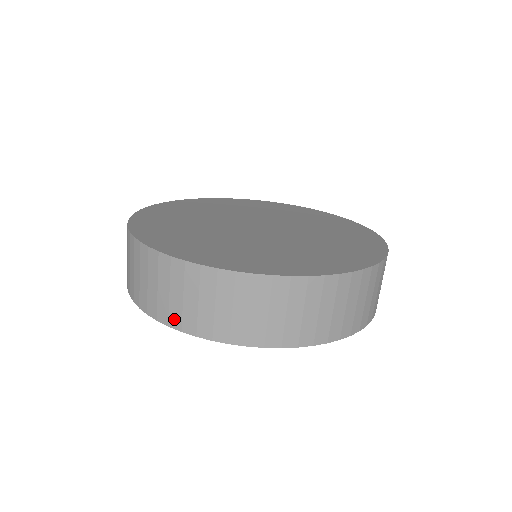
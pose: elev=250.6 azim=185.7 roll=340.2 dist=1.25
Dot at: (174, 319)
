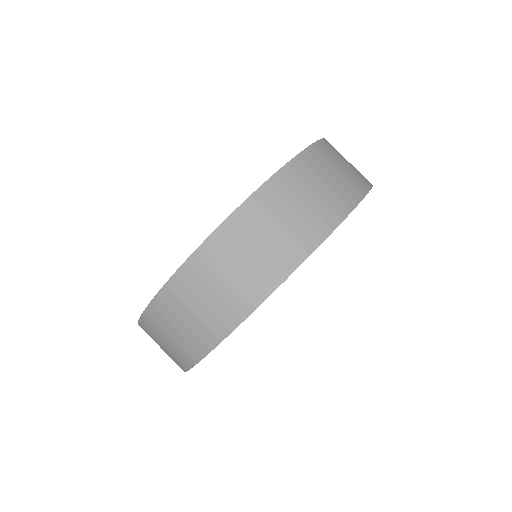
Dot at: (253, 295)
